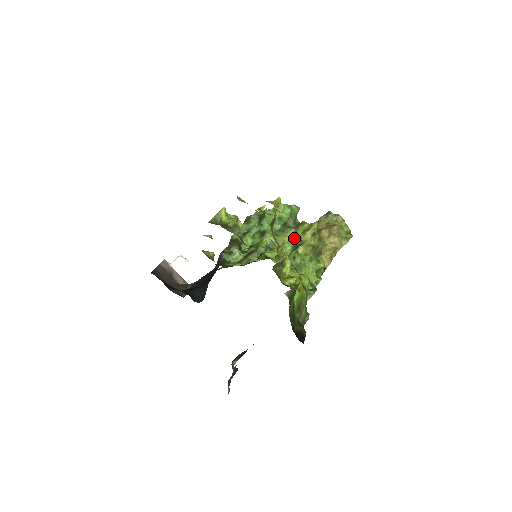
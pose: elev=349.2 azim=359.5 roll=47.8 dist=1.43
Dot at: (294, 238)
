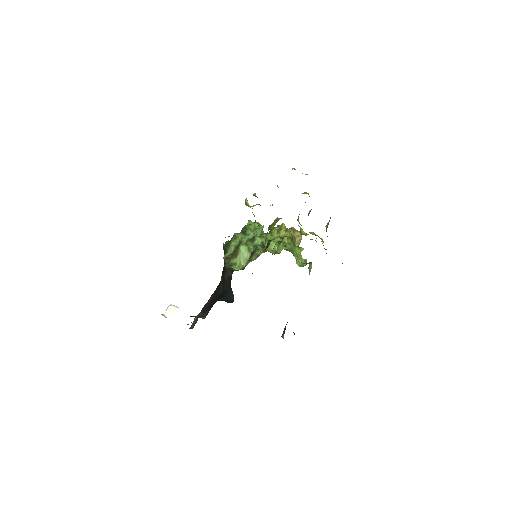
Dot at: (274, 238)
